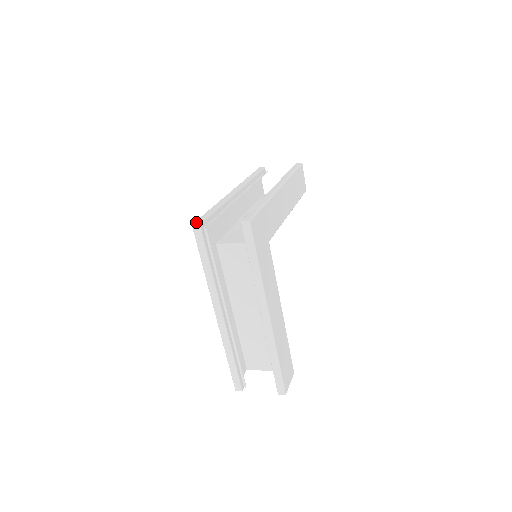
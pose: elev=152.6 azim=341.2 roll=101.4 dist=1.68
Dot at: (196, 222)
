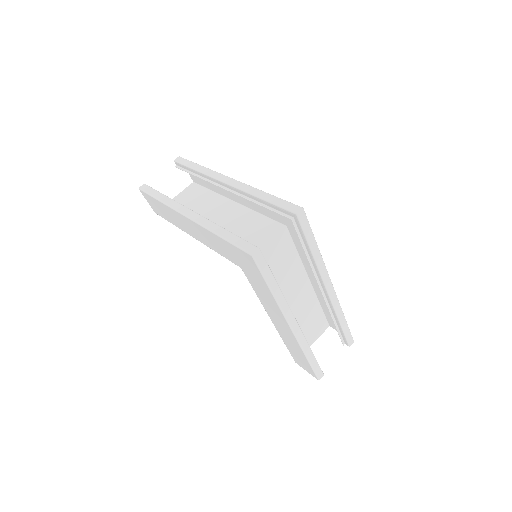
Dot at: (251, 250)
